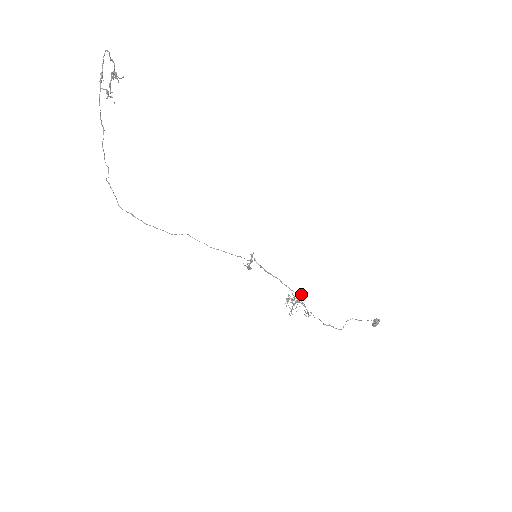
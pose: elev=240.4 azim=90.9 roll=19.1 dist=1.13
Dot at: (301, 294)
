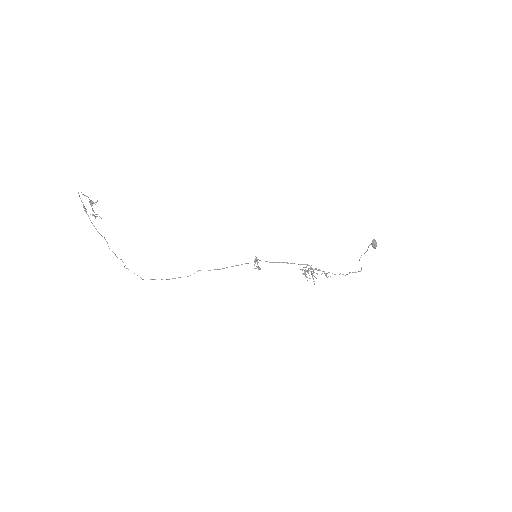
Dot at: occluded
